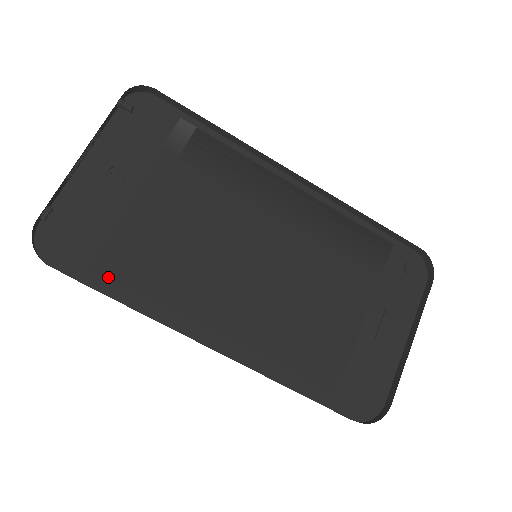
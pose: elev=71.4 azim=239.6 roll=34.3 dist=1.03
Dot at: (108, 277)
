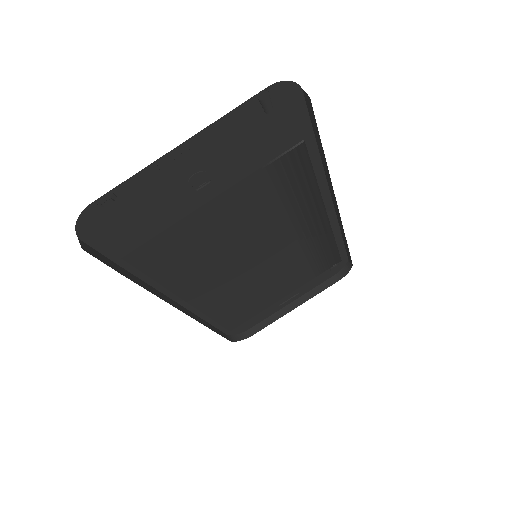
Dot at: (136, 266)
